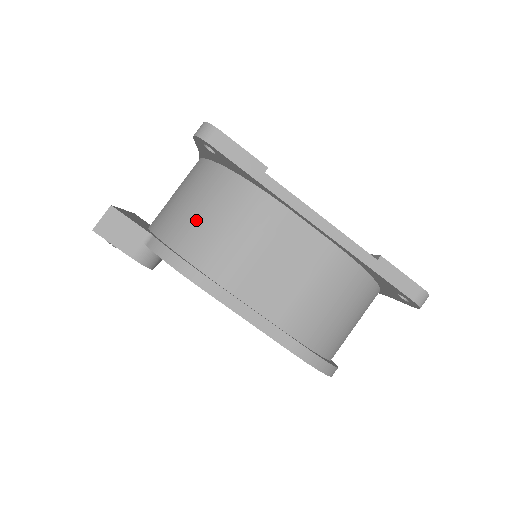
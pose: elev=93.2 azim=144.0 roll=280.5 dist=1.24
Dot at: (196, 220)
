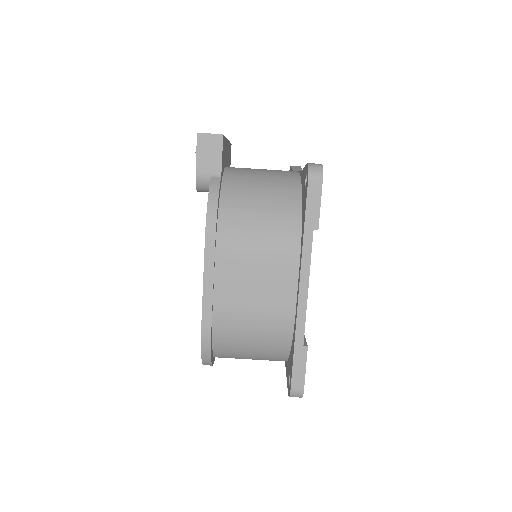
Dot at: (251, 201)
